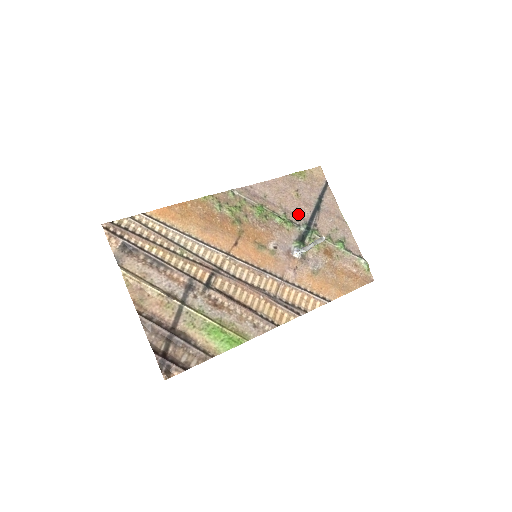
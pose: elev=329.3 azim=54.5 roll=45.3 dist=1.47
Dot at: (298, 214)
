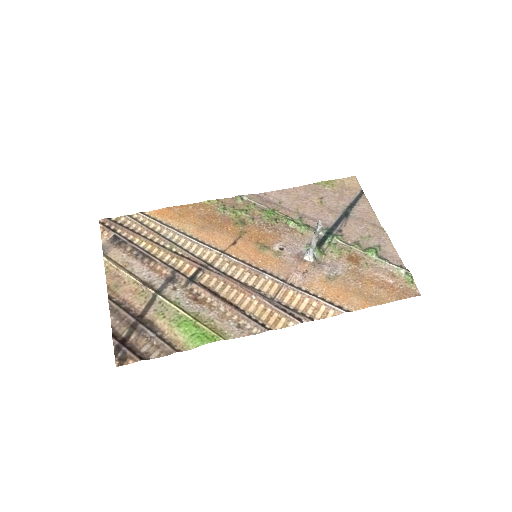
Dot at: (318, 220)
